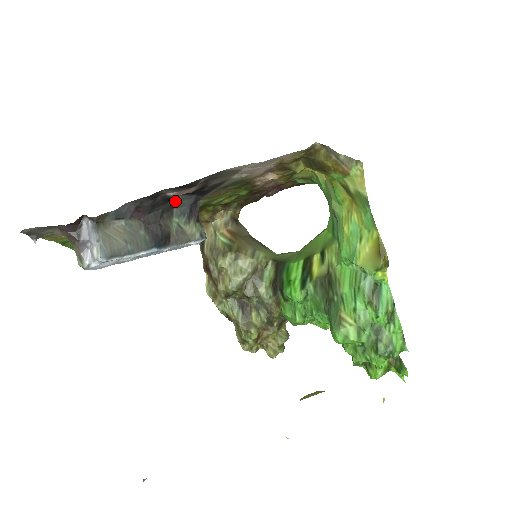
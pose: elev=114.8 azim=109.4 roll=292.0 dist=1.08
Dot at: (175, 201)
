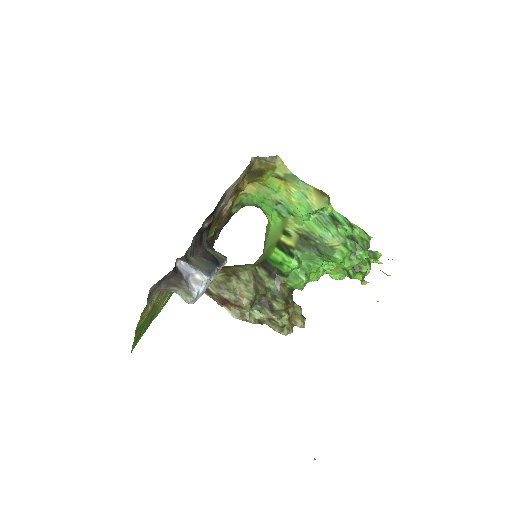
Dot at: occluded
